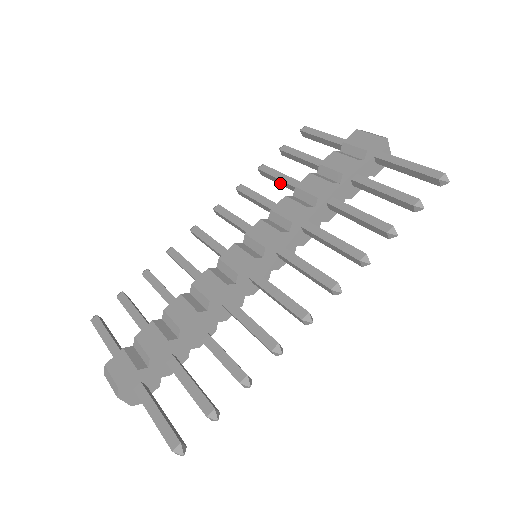
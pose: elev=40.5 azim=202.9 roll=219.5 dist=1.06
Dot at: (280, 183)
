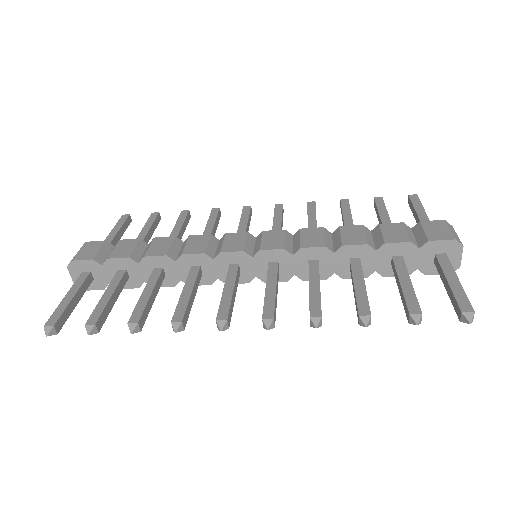
Dot at: (343, 222)
